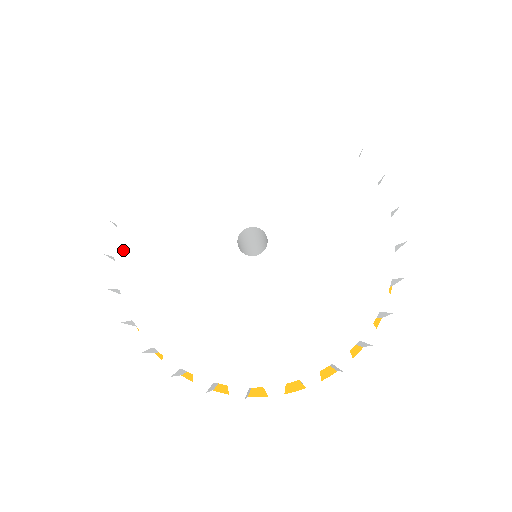
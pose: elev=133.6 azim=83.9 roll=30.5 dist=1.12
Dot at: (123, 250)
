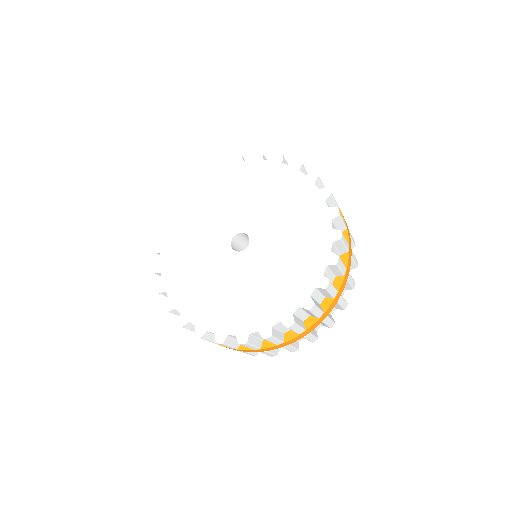
Dot at: (166, 249)
